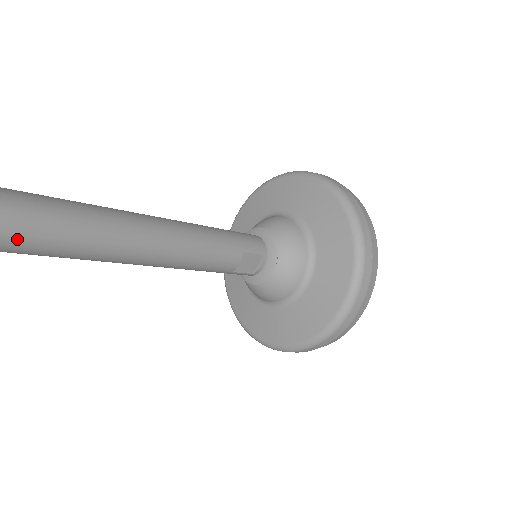
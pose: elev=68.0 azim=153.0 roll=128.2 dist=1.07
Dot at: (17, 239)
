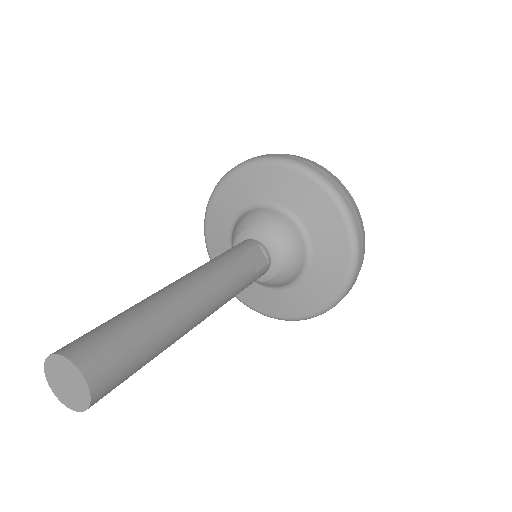
Dot at: (103, 366)
